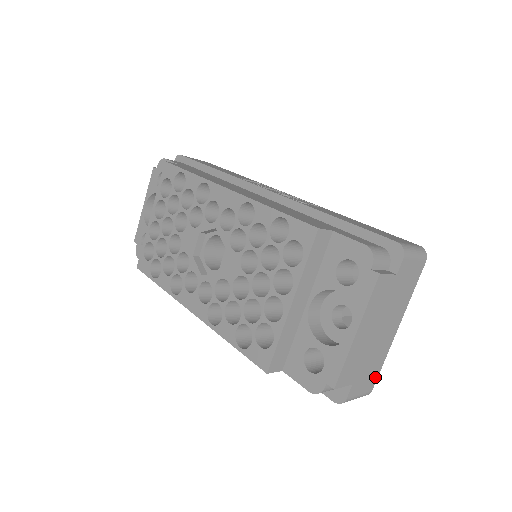
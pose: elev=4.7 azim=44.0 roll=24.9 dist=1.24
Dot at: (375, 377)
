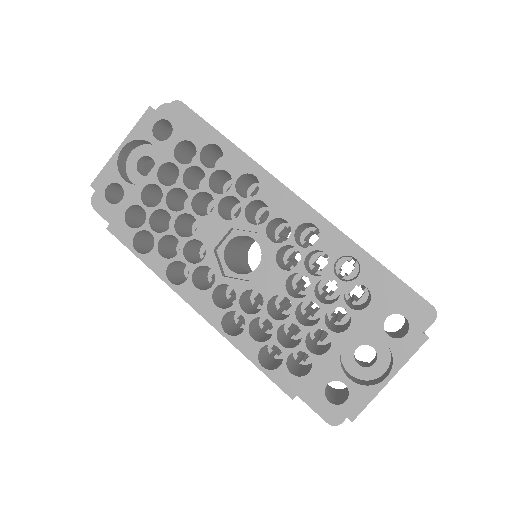
Dot at: occluded
